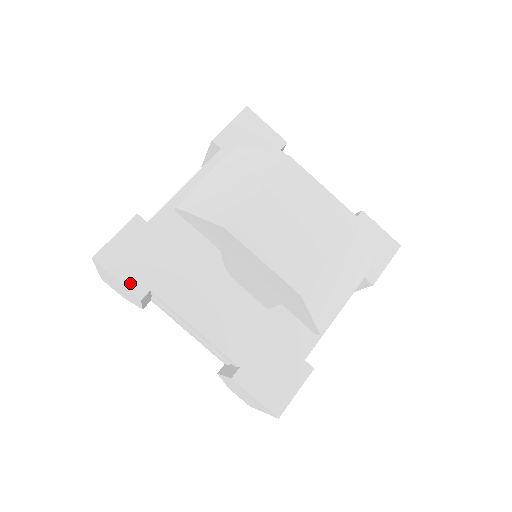
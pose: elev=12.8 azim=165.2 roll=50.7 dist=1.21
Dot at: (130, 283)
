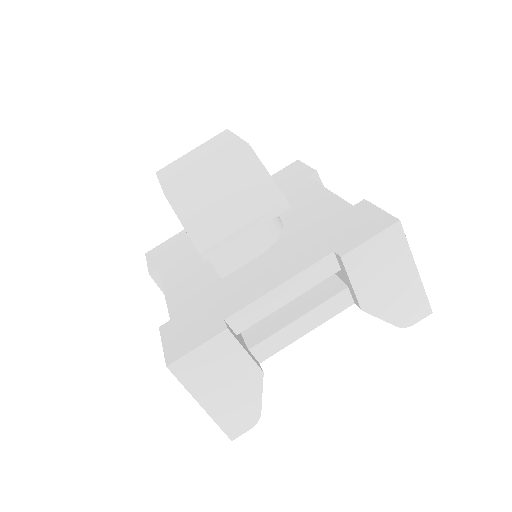
Dot at: (152, 265)
